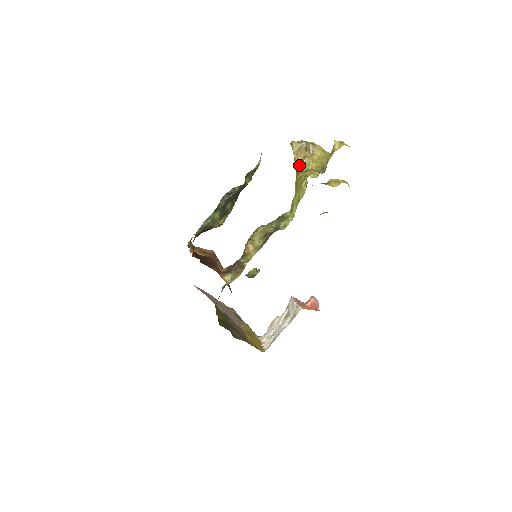
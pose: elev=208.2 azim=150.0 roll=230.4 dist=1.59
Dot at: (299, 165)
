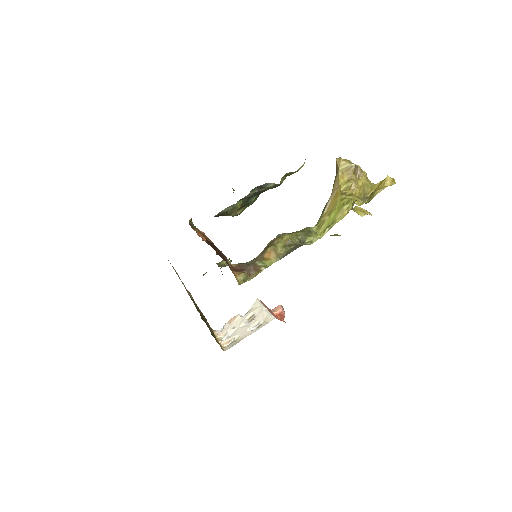
Dot at: (344, 185)
